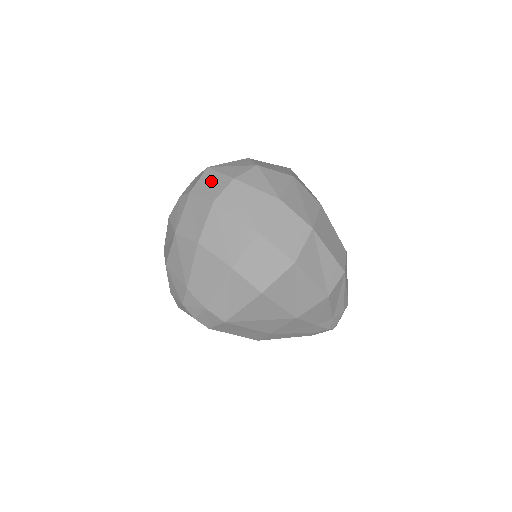
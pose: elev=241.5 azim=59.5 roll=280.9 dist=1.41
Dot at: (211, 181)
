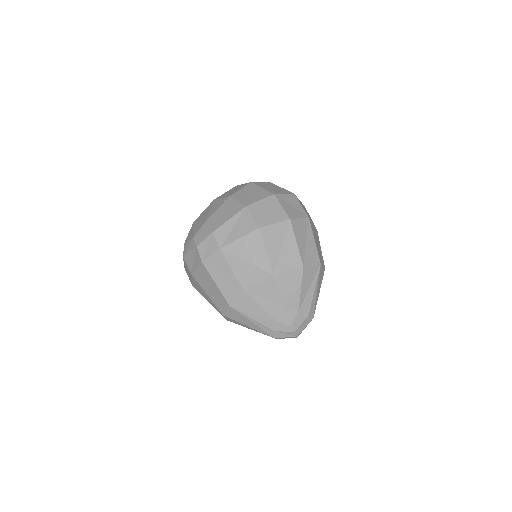
Dot at: occluded
